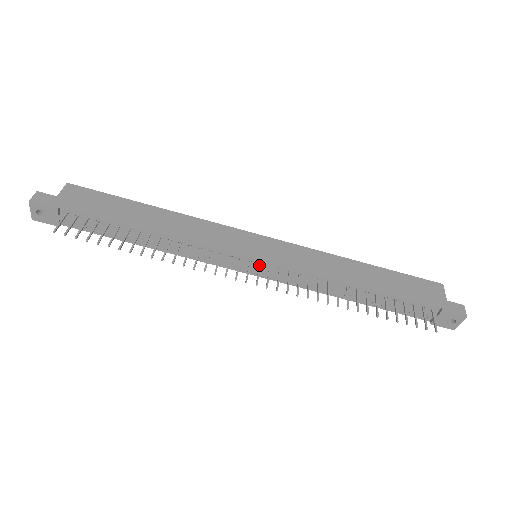
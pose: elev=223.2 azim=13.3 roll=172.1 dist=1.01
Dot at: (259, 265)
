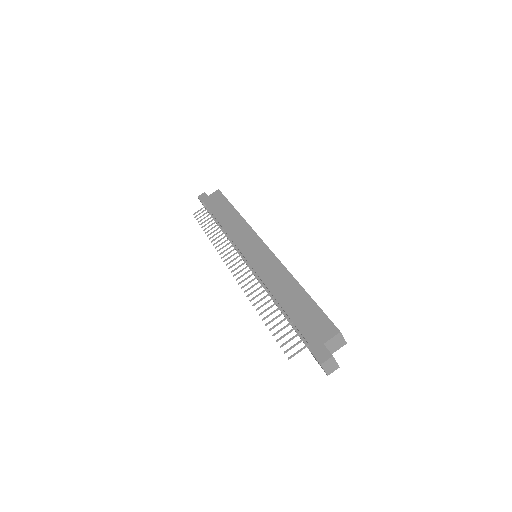
Dot at: (245, 261)
